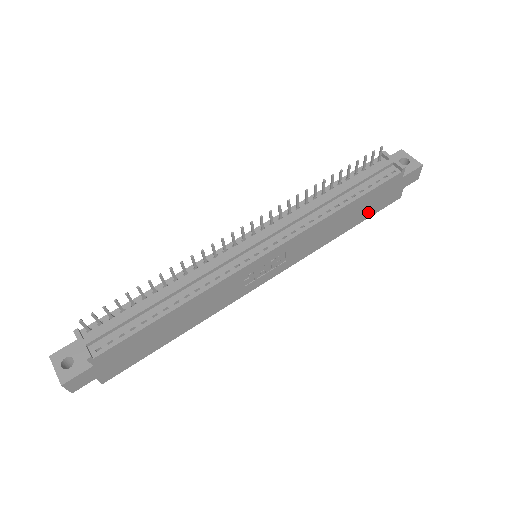
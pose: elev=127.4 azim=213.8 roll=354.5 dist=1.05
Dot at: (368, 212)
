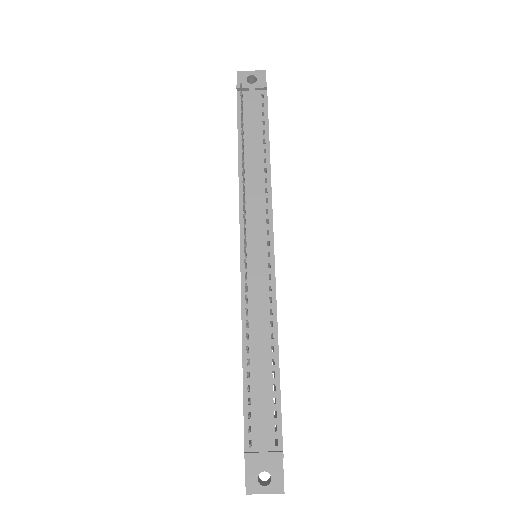
Dot at: occluded
